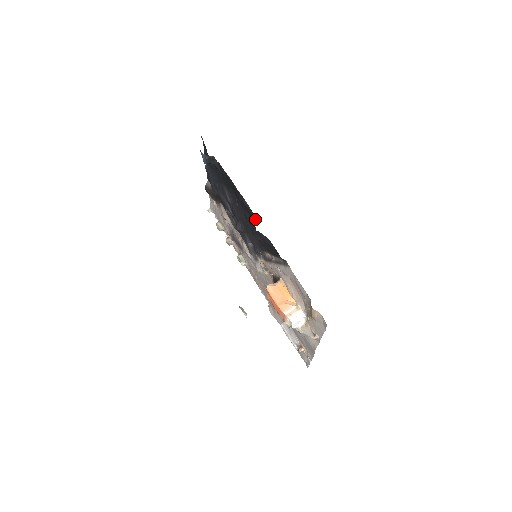
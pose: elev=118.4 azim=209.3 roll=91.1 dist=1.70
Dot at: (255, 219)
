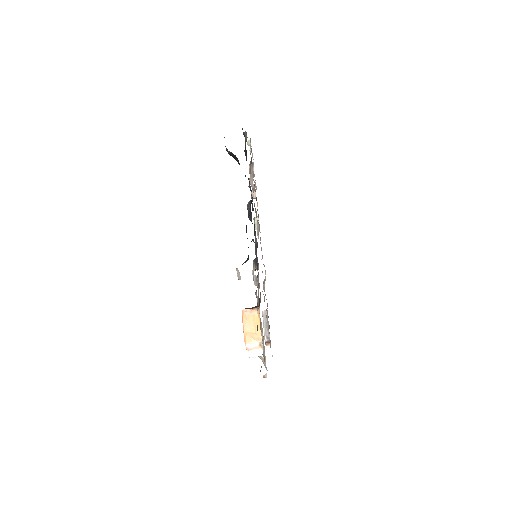
Dot at: (248, 258)
